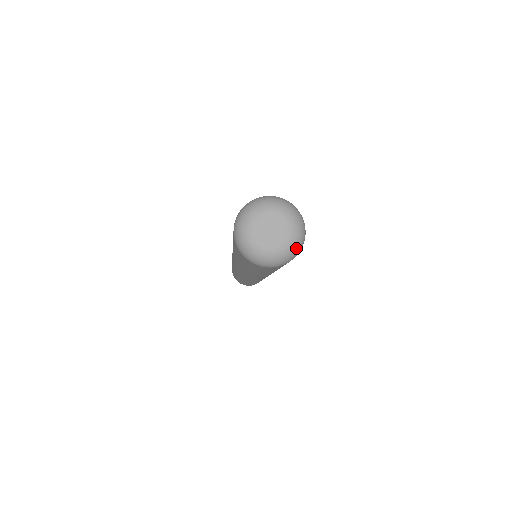
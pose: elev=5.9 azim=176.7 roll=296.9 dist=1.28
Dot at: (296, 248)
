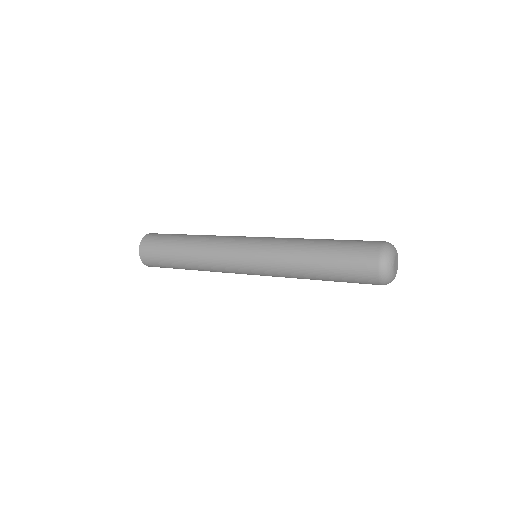
Dot at: occluded
